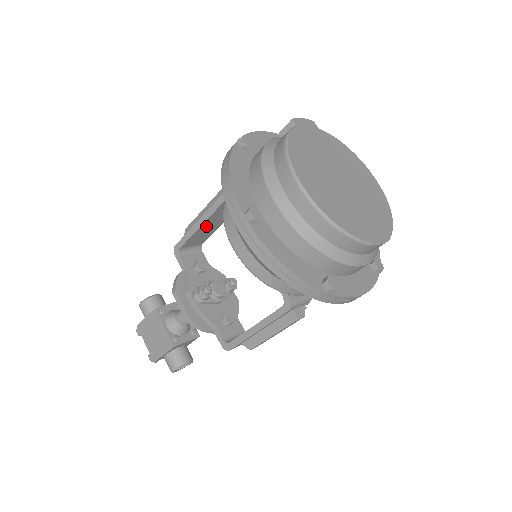
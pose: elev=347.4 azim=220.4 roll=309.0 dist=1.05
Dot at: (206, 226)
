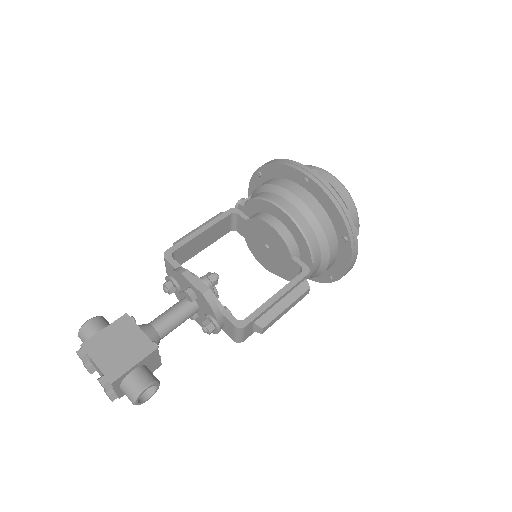
Dot at: (202, 237)
